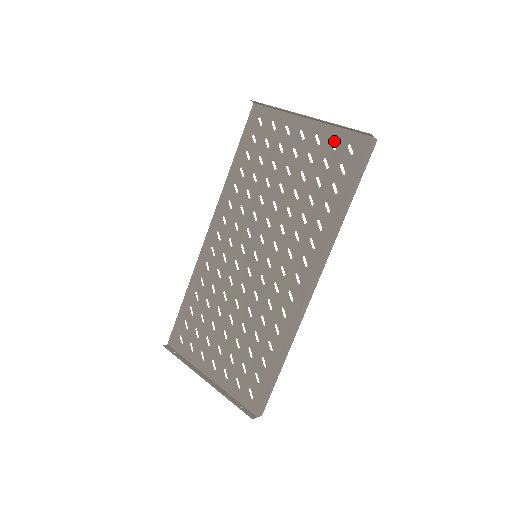
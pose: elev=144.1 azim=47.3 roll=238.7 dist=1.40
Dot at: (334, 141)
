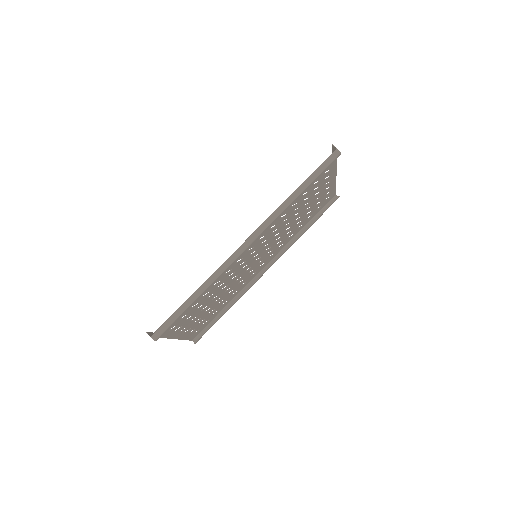
Dot at: occluded
